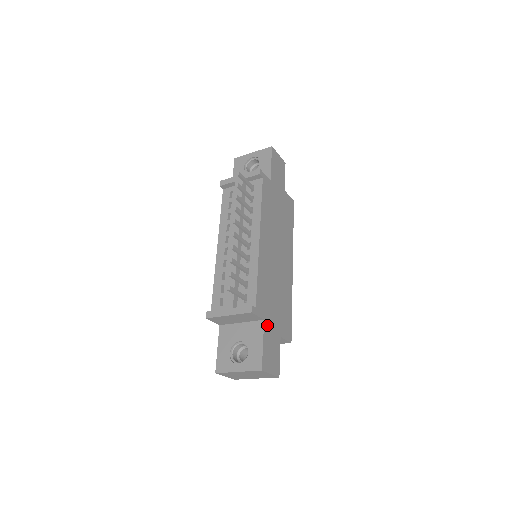
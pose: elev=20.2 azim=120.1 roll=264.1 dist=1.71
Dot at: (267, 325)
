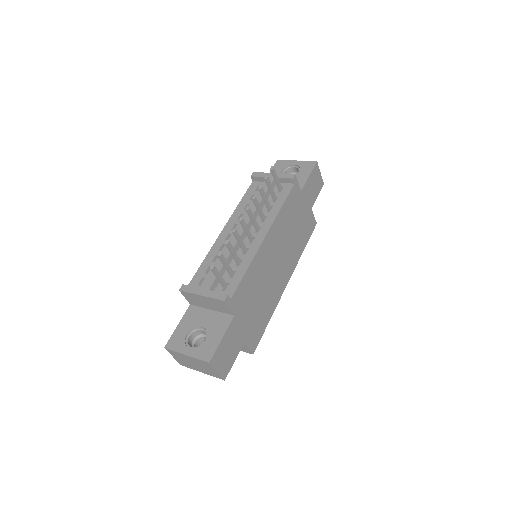
Dot at: (235, 322)
